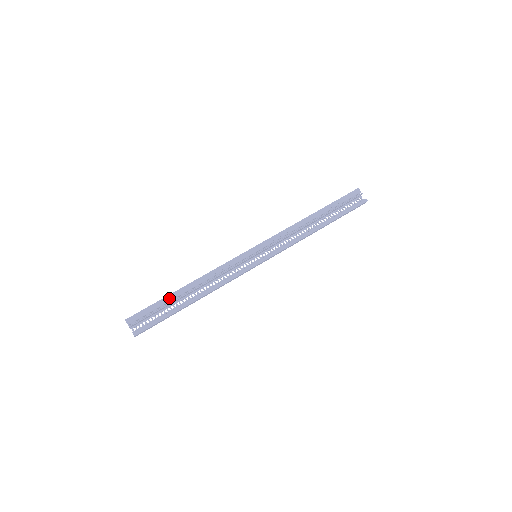
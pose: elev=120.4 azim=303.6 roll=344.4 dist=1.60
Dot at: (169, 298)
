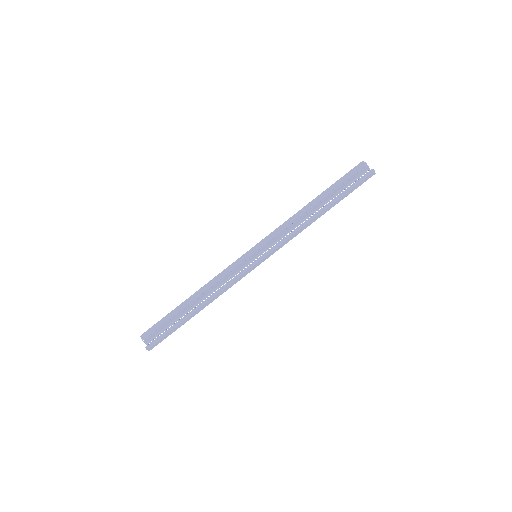
Dot at: (176, 310)
